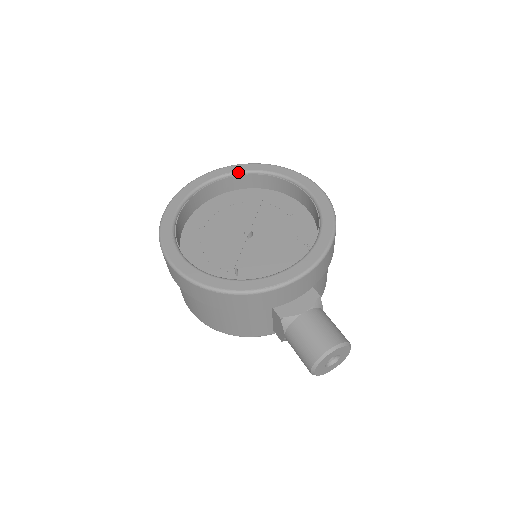
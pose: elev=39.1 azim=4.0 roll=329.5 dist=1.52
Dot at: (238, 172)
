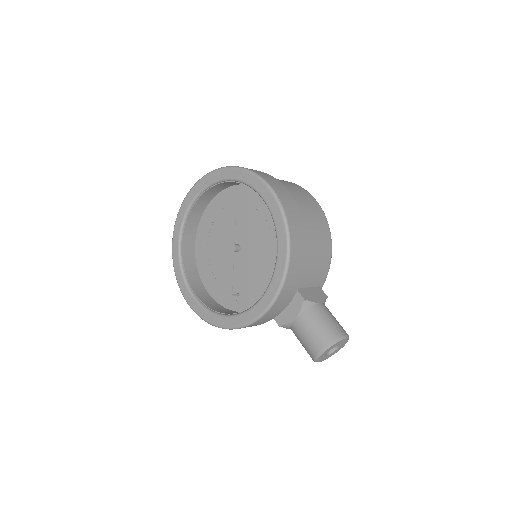
Dot at: (206, 187)
